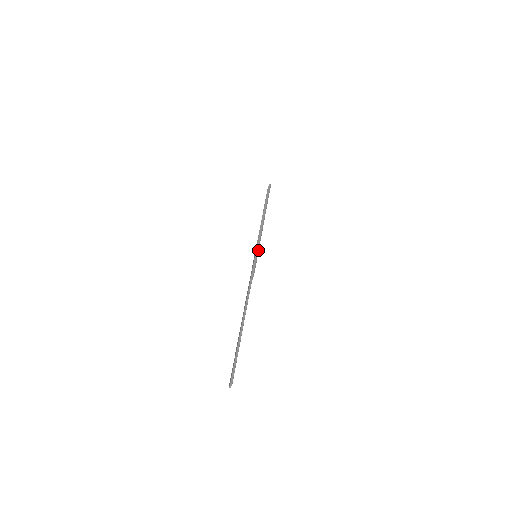
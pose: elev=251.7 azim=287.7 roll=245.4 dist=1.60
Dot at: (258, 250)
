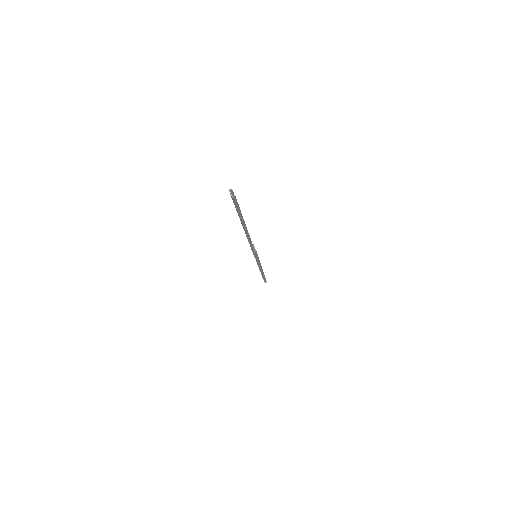
Dot at: occluded
